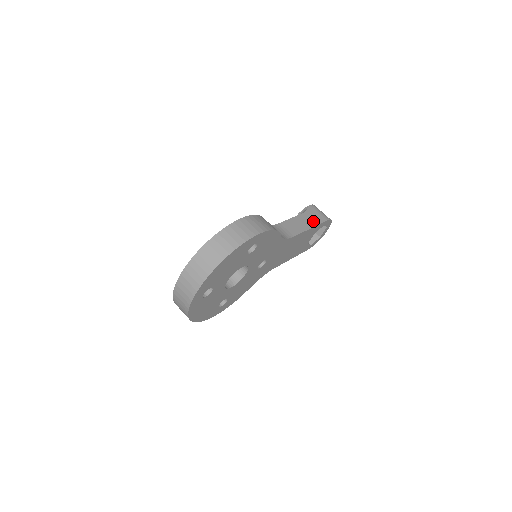
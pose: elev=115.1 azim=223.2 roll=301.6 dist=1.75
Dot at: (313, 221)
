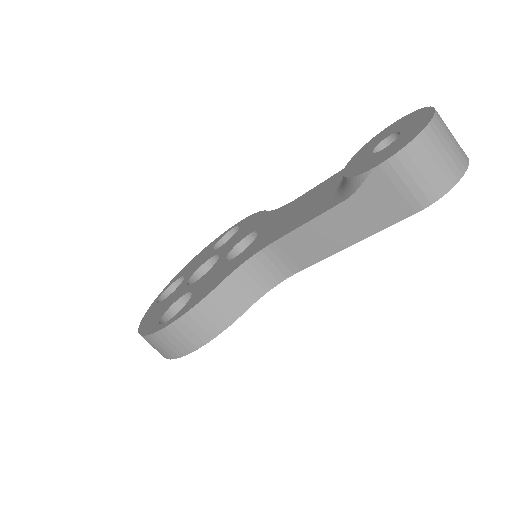
Dot at: (365, 224)
